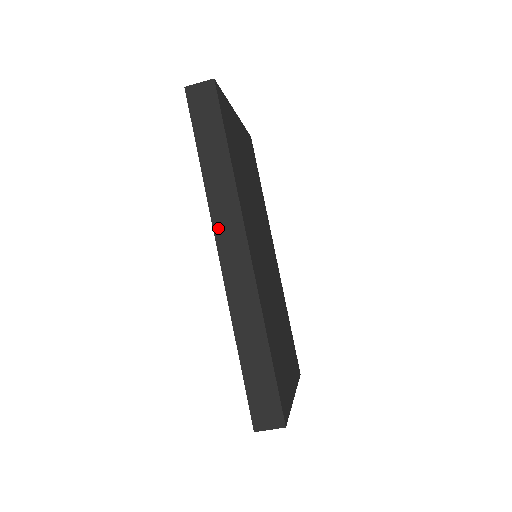
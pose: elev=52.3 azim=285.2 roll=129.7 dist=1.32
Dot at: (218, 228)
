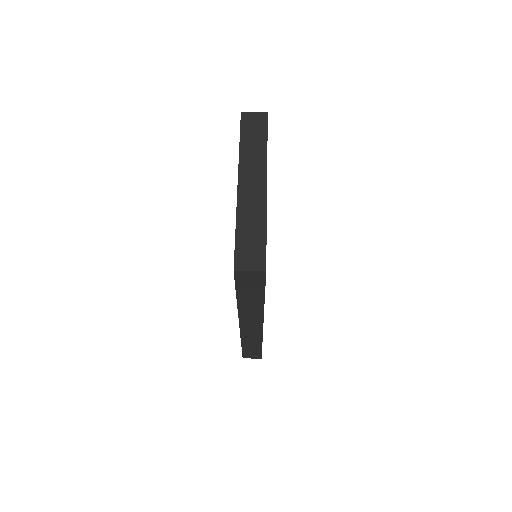
Dot at: occluded
